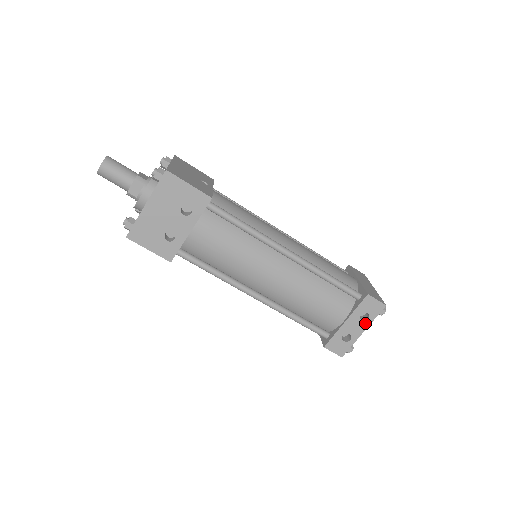
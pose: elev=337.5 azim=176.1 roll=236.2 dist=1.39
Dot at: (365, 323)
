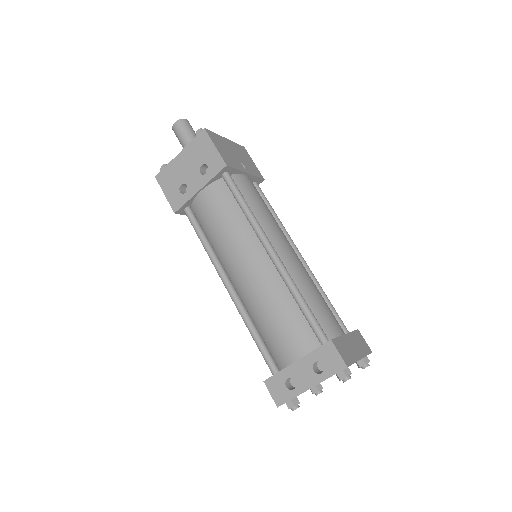
Dot at: (316, 377)
